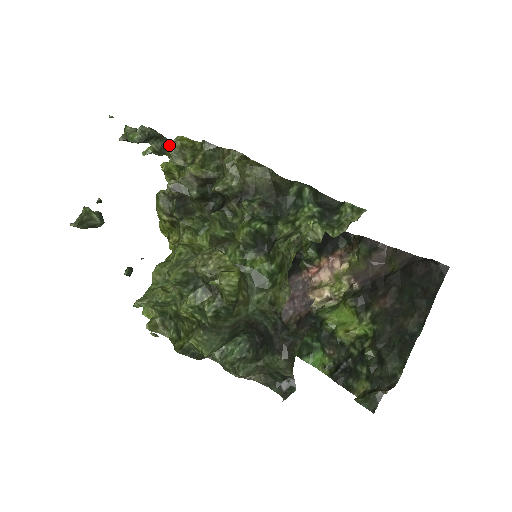
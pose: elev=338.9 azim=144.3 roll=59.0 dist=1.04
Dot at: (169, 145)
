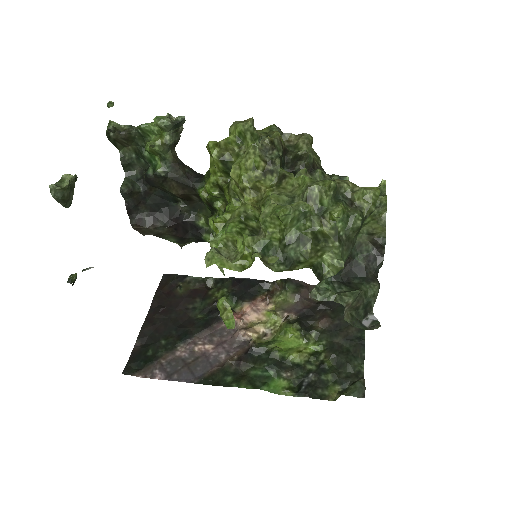
Dot at: (174, 146)
